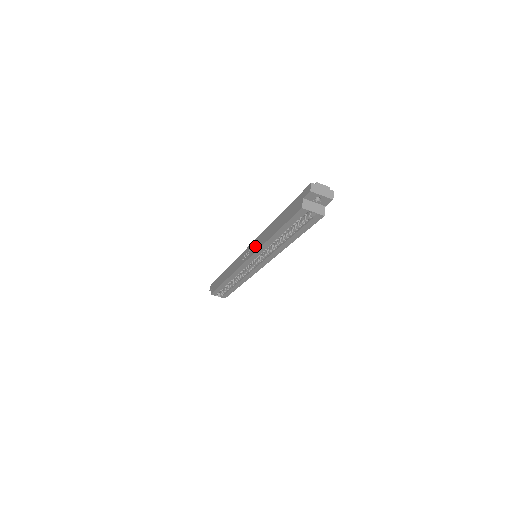
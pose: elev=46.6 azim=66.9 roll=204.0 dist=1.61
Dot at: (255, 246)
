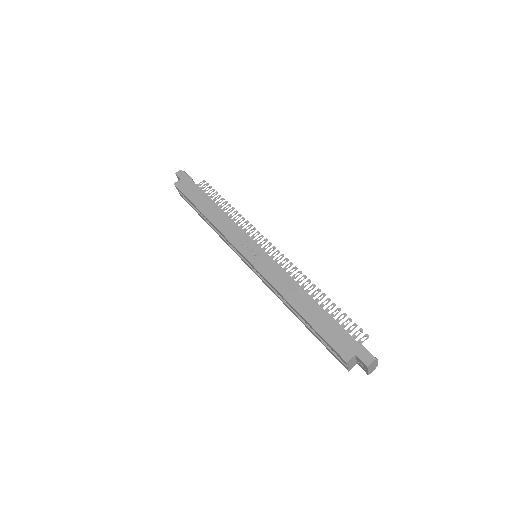
Dot at: (269, 270)
